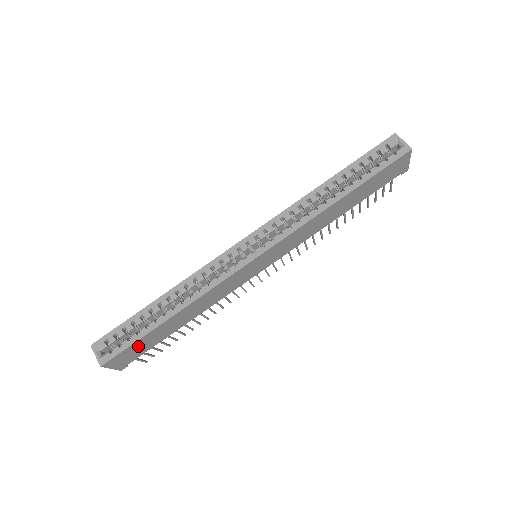
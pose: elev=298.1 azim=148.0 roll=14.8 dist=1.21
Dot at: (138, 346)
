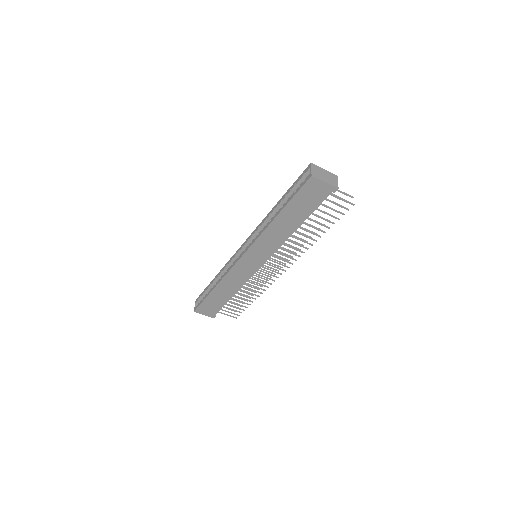
Dot at: (209, 304)
